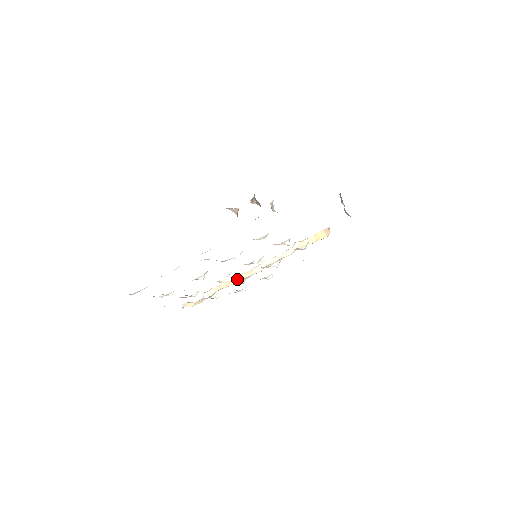
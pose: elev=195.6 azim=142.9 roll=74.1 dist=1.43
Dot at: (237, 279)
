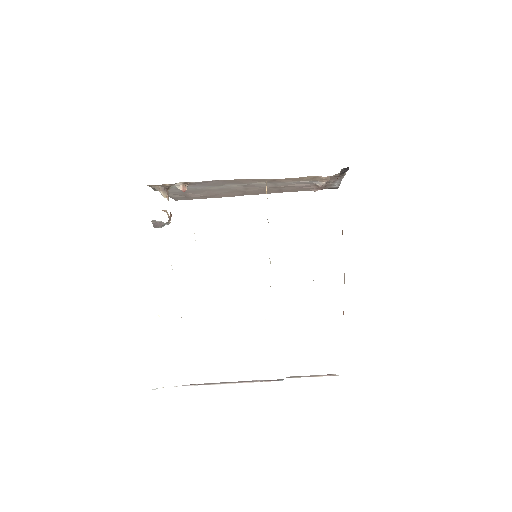
Dot at: occluded
